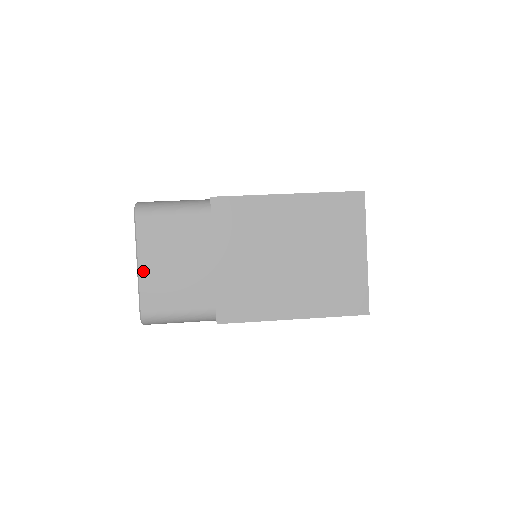
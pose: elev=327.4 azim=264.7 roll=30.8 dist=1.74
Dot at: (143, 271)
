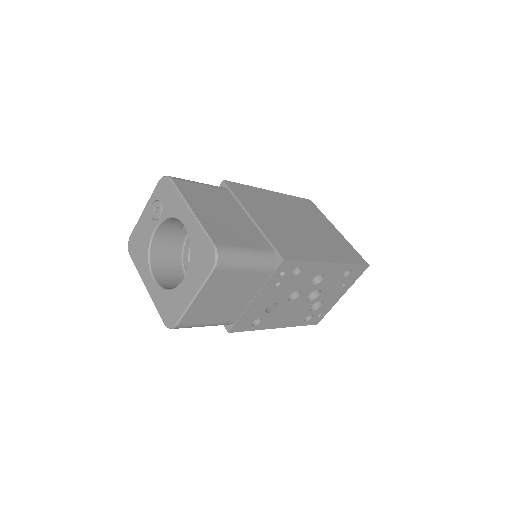
Dot at: (199, 215)
